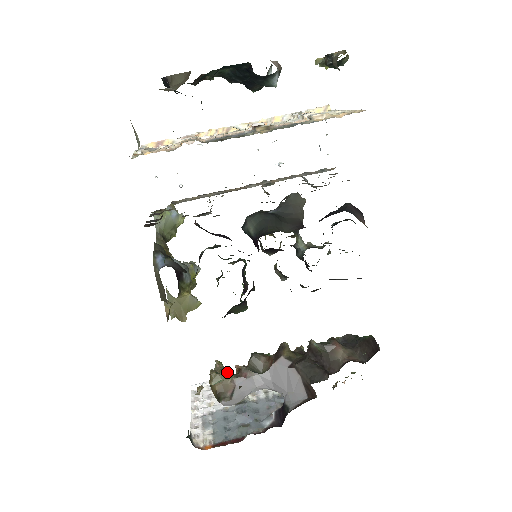
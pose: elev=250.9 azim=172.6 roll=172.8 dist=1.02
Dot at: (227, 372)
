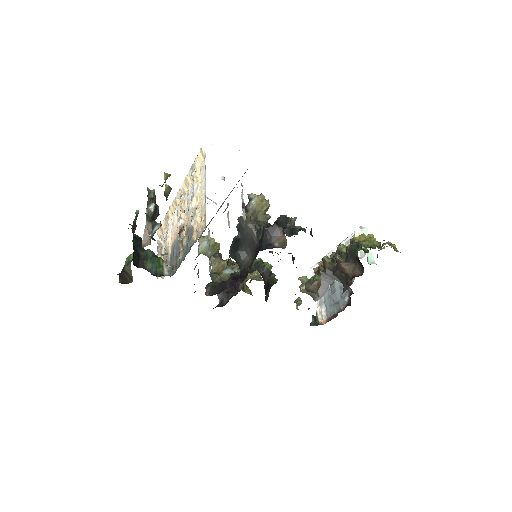
Dot at: occluded
